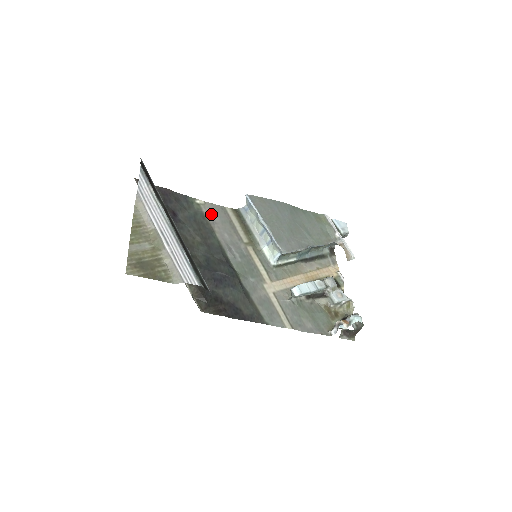
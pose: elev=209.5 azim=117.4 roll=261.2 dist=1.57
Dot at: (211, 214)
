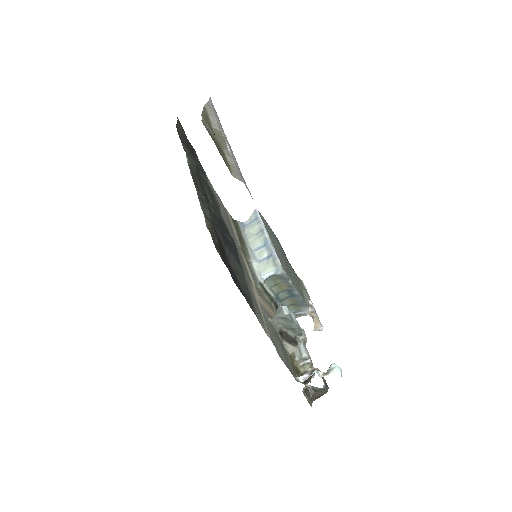
Dot at: (218, 201)
